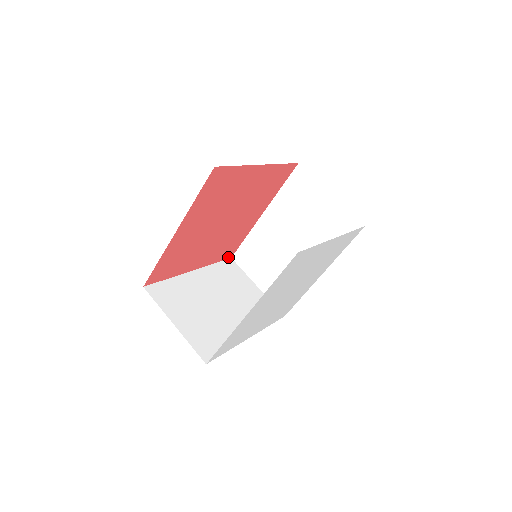
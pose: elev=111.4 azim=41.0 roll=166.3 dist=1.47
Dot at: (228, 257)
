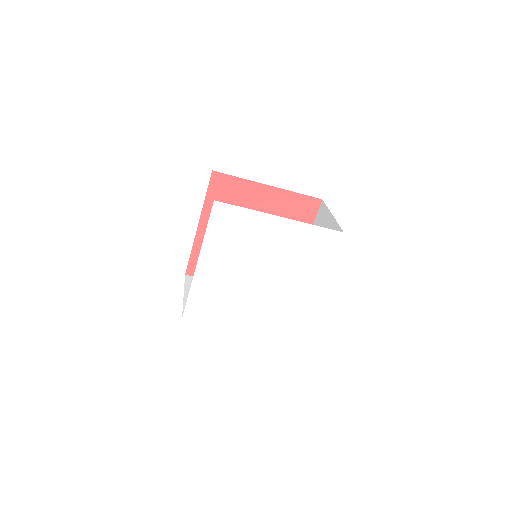
Dot at: occluded
